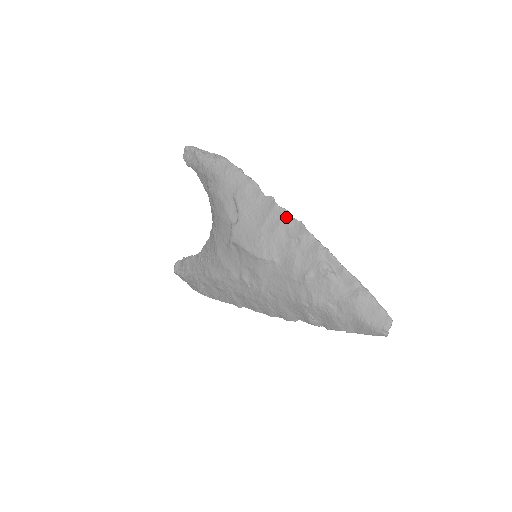
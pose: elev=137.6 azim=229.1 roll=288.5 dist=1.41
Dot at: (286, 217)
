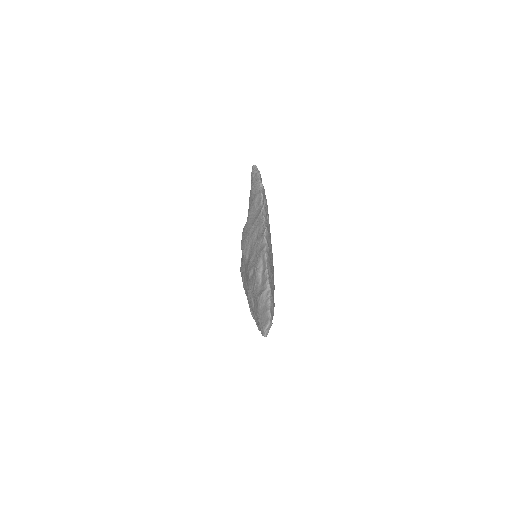
Dot at: (261, 223)
